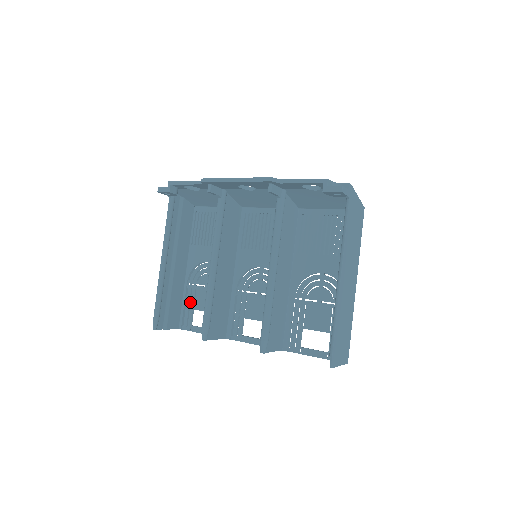
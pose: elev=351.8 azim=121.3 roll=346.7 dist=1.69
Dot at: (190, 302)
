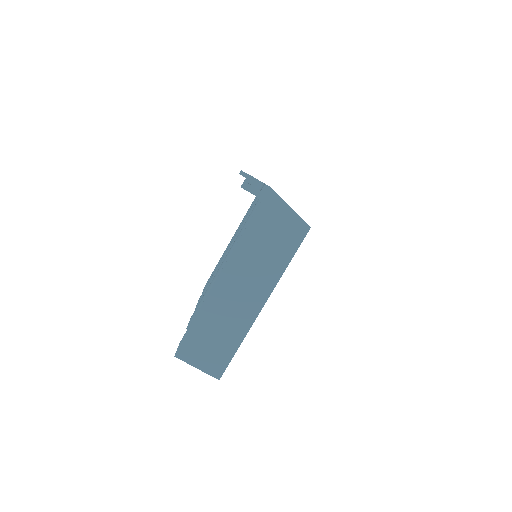
Dot at: occluded
